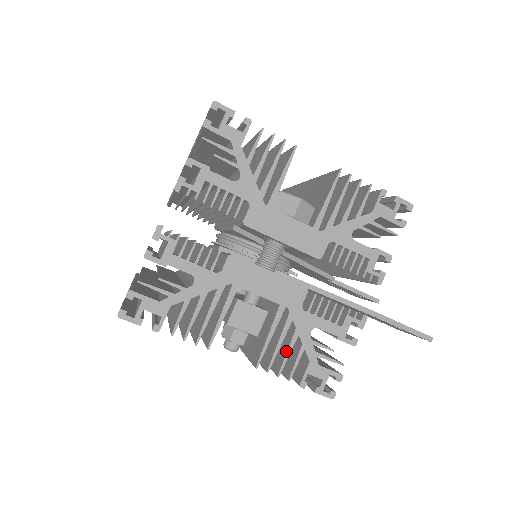
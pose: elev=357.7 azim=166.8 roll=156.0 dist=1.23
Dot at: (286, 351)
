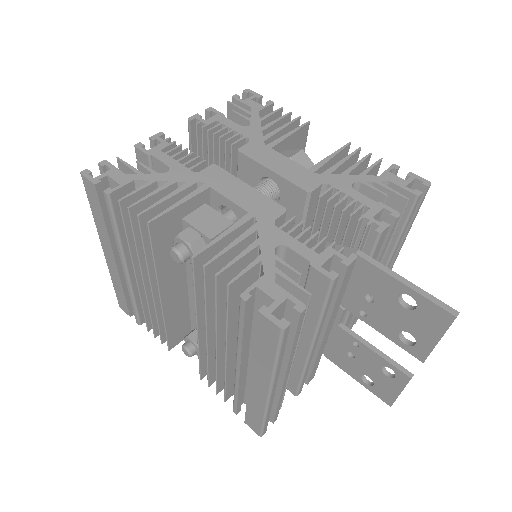
Dot at: (238, 256)
